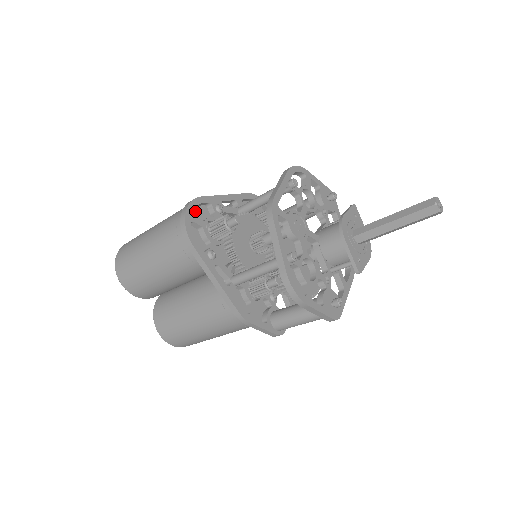
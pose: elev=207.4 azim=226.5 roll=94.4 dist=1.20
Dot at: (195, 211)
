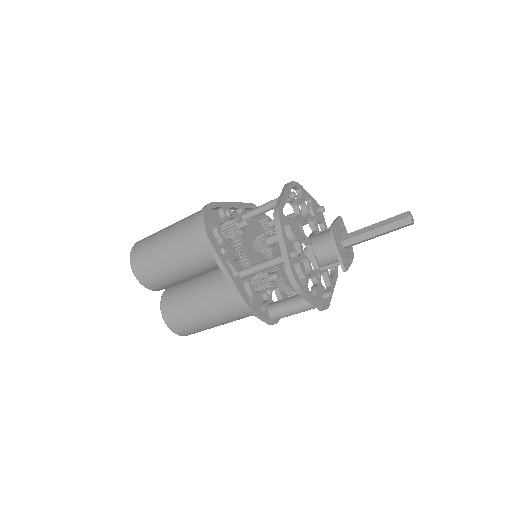
Dot at: (210, 214)
